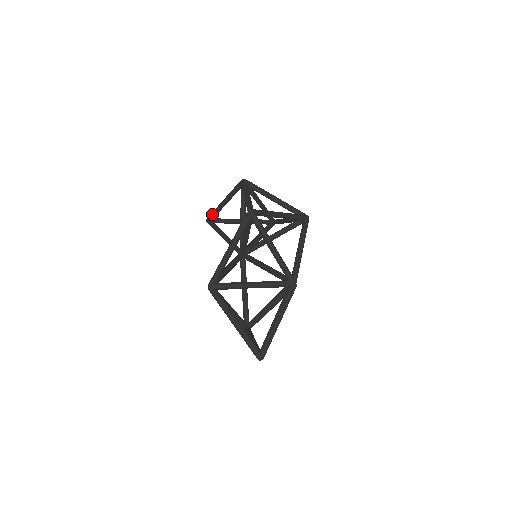
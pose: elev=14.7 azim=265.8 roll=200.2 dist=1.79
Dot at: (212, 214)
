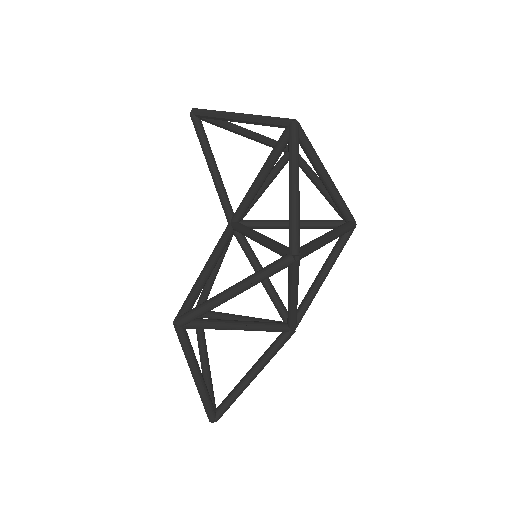
Dot at: (207, 115)
